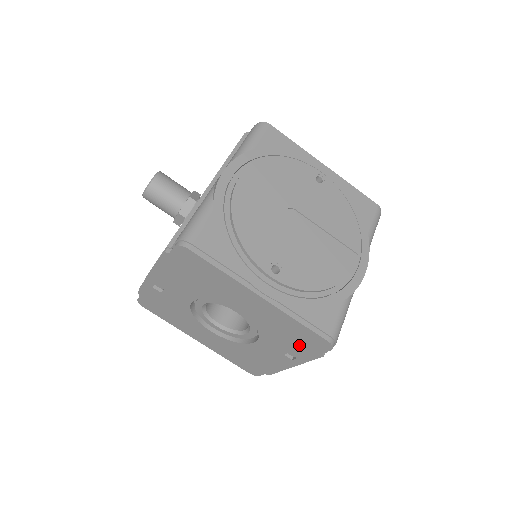
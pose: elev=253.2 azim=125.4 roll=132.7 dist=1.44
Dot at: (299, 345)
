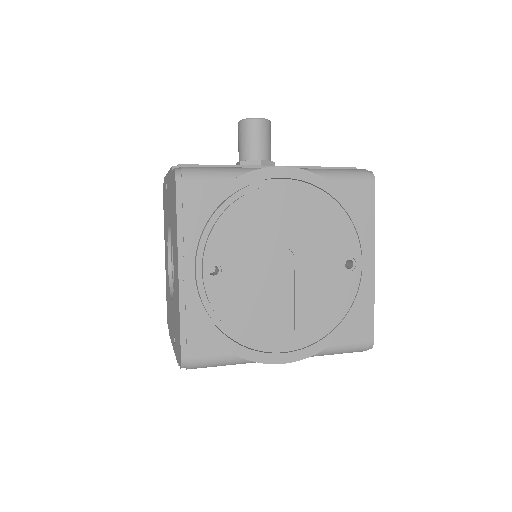
Dot at: occluded
